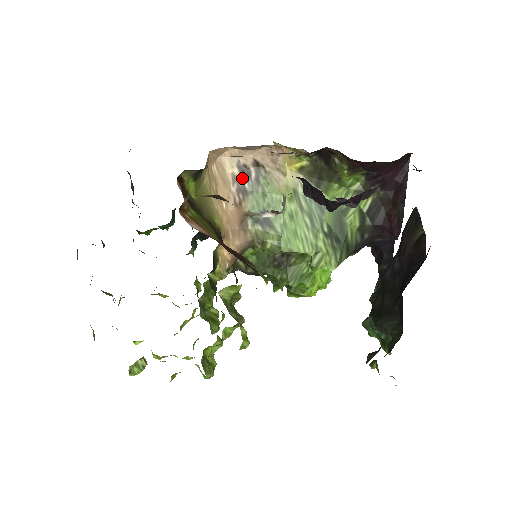
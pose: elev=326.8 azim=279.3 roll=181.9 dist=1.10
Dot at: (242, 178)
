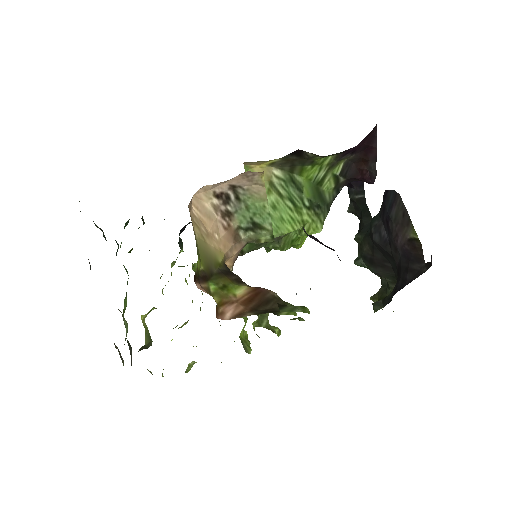
Dot at: (223, 204)
